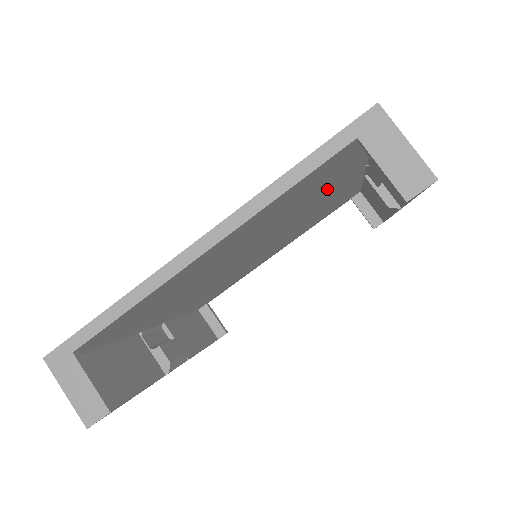
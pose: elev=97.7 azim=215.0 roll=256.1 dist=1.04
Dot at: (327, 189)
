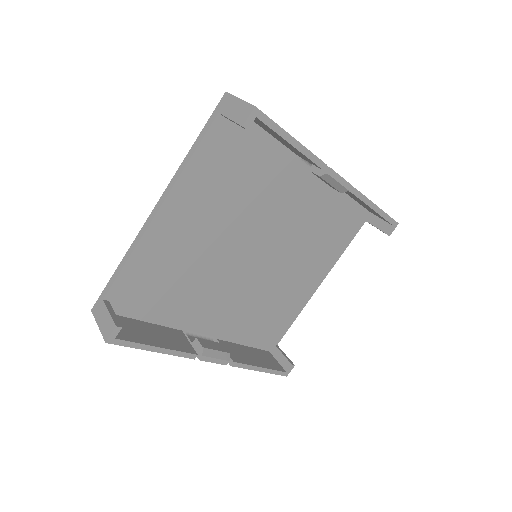
Dot at: (269, 179)
